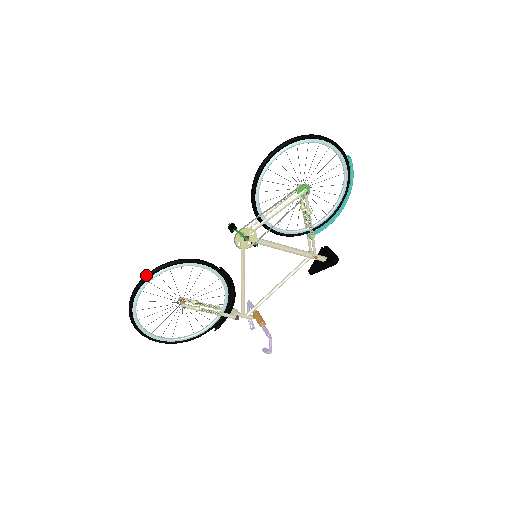
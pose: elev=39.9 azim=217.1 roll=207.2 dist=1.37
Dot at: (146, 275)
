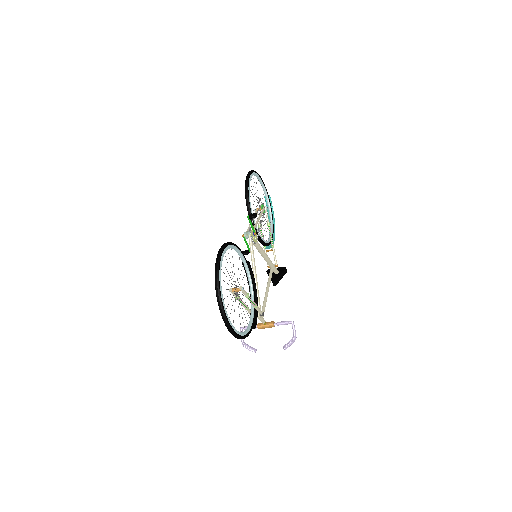
Dot at: (220, 249)
